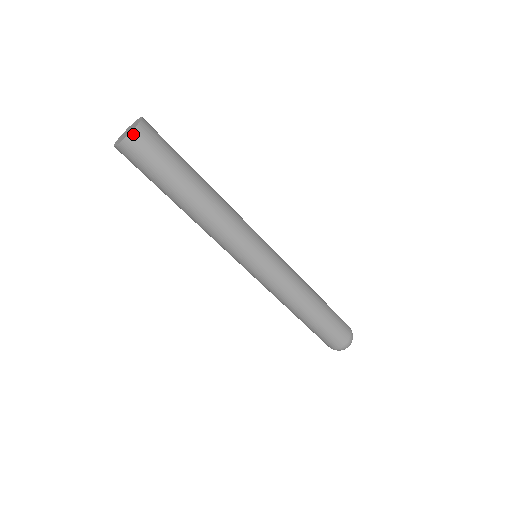
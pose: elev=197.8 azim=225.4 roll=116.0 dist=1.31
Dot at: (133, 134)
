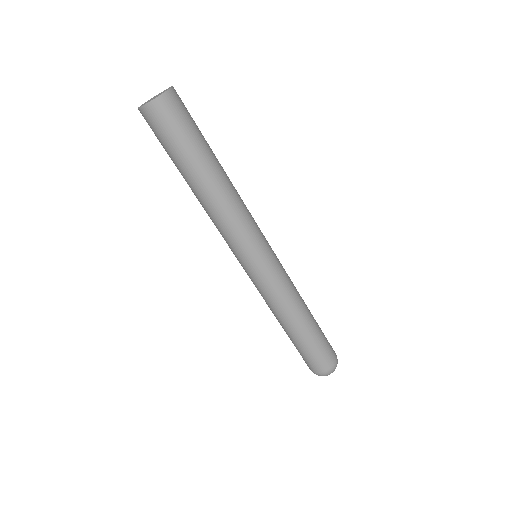
Dot at: (167, 94)
